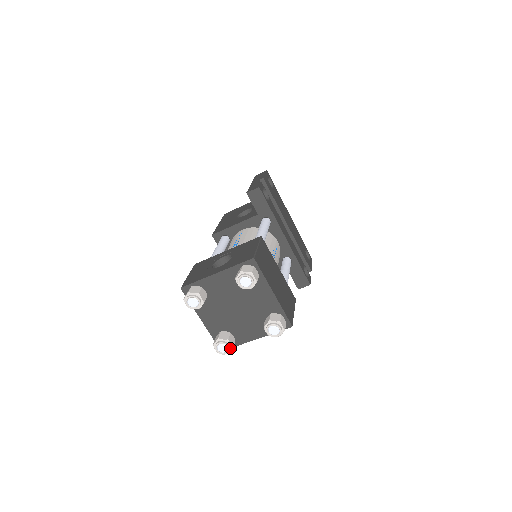
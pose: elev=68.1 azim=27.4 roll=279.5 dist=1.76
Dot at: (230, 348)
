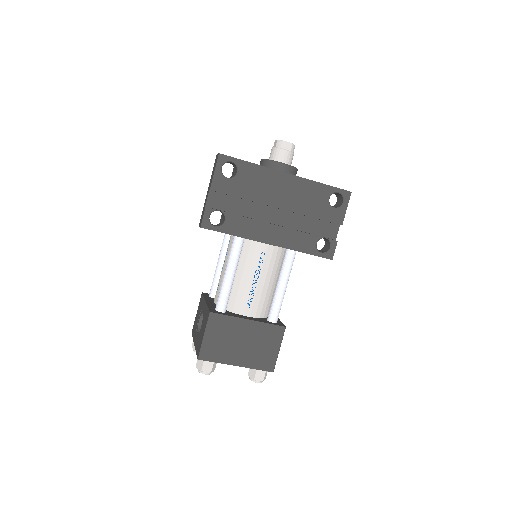
Dot at: occluded
